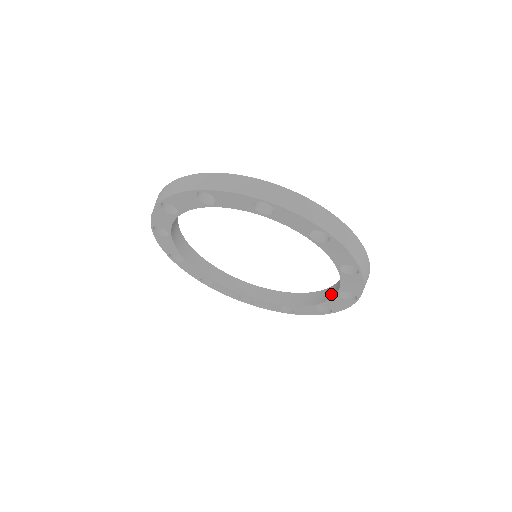
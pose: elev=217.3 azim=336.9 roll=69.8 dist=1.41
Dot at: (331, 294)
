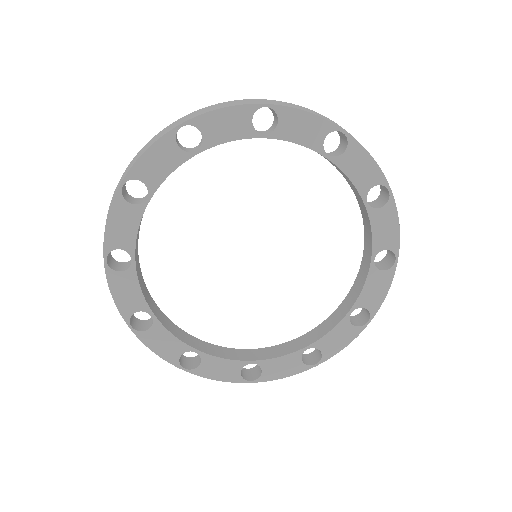
Dot at: (361, 281)
